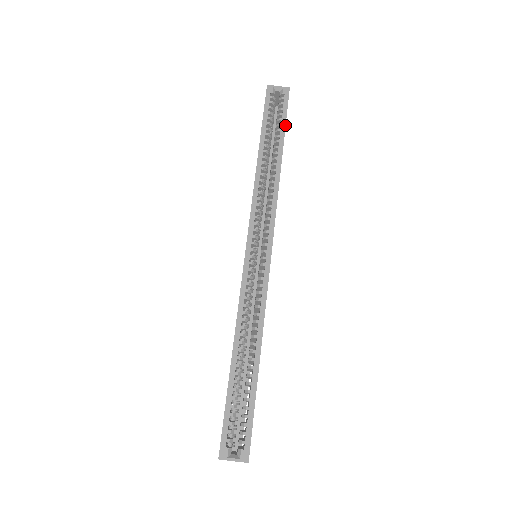
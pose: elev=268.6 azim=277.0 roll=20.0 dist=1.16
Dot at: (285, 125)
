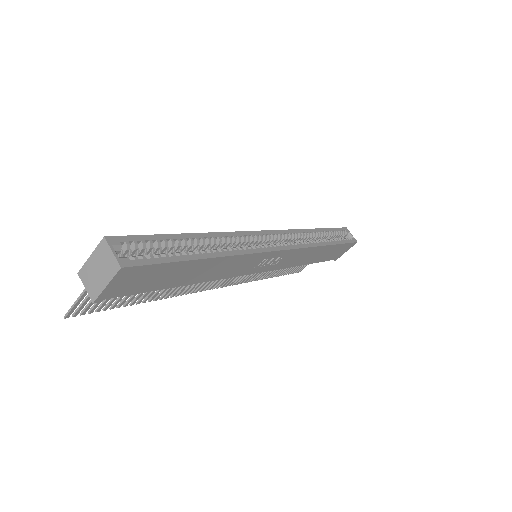
Dot at: (342, 243)
